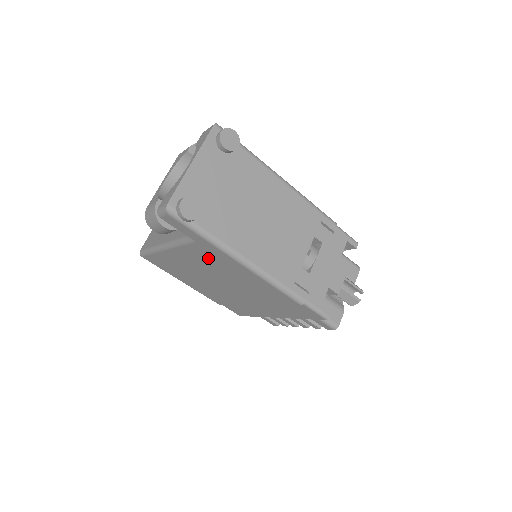
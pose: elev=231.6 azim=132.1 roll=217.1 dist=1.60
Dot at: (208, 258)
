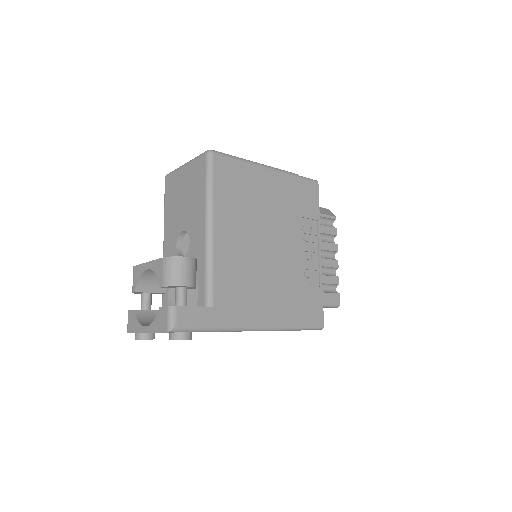
Dot at: occluded
